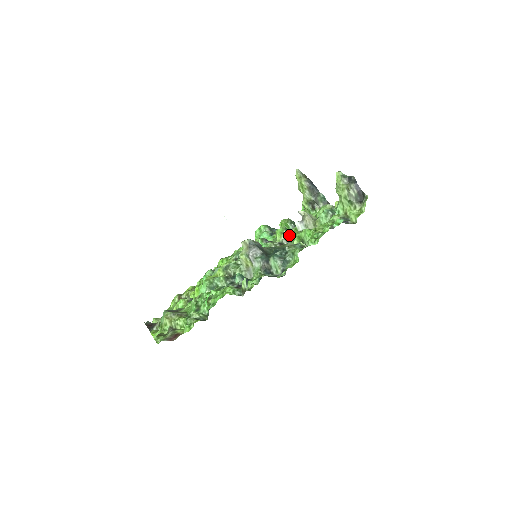
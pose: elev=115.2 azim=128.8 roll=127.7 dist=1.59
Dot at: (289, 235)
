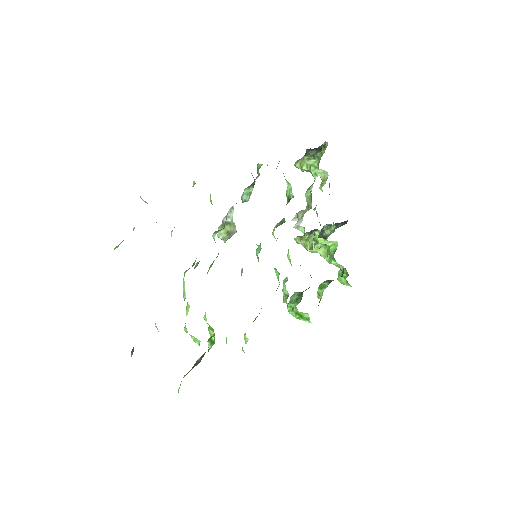
Dot at: occluded
